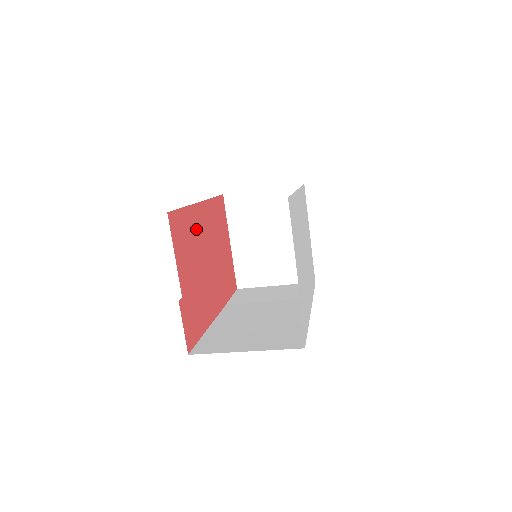
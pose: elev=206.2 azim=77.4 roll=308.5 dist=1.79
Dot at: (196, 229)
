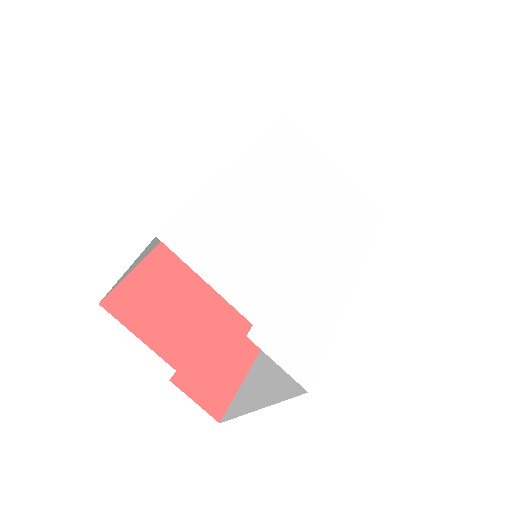
Dot at: (175, 270)
